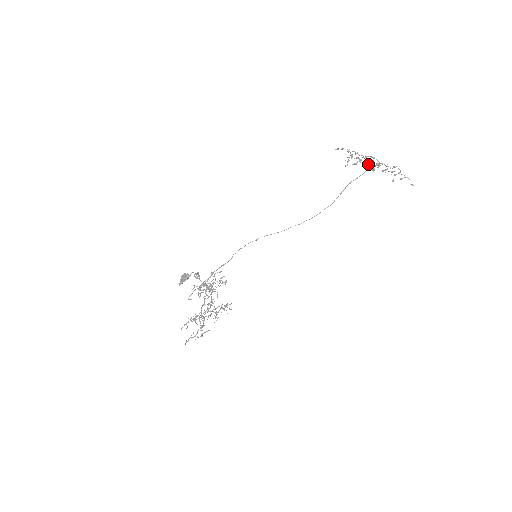
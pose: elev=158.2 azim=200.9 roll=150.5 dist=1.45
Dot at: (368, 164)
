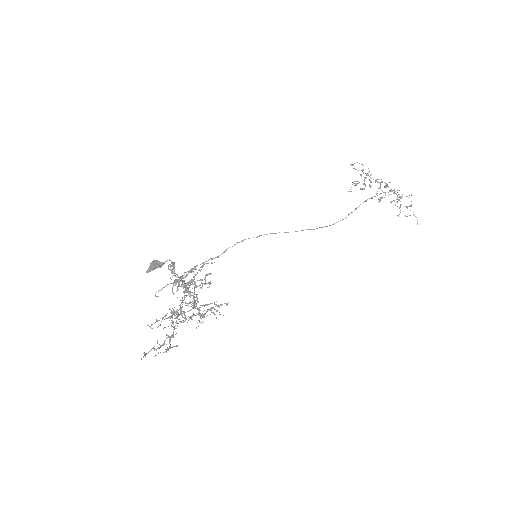
Dot at: occluded
